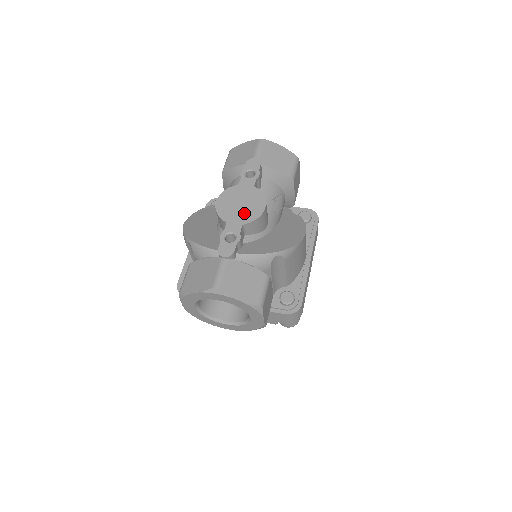
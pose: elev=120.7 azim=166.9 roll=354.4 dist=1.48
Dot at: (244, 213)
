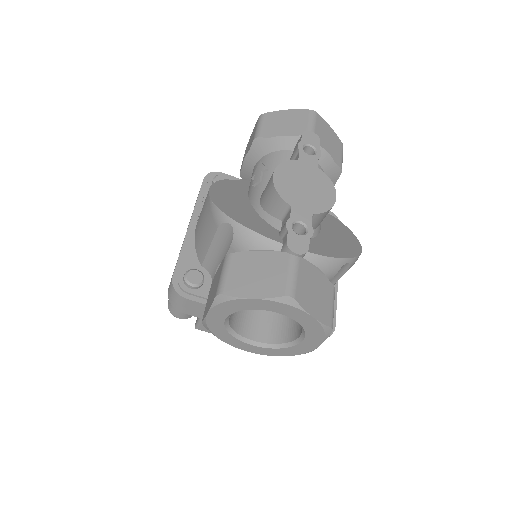
Dot at: (312, 199)
